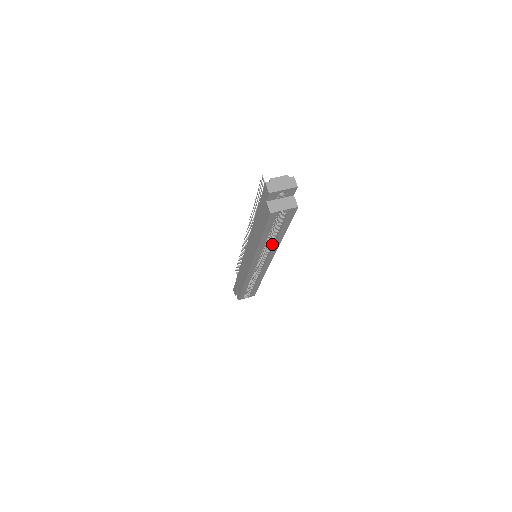
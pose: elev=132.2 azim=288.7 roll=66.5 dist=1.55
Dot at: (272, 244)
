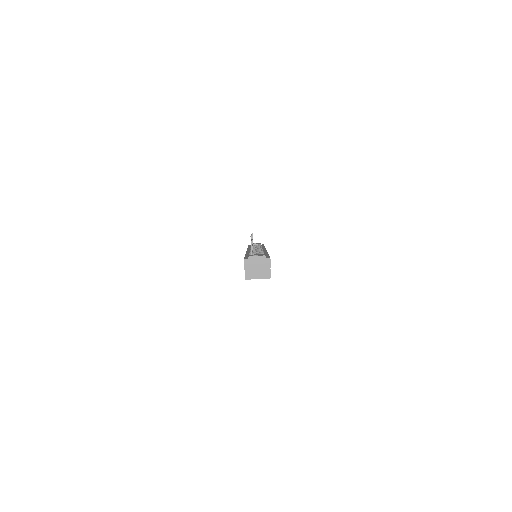
Dot at: occluded
